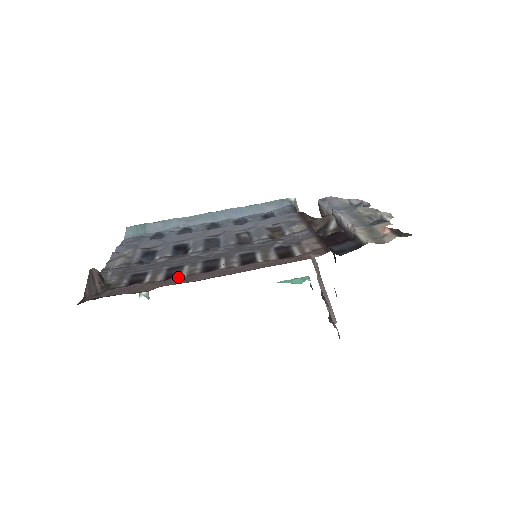
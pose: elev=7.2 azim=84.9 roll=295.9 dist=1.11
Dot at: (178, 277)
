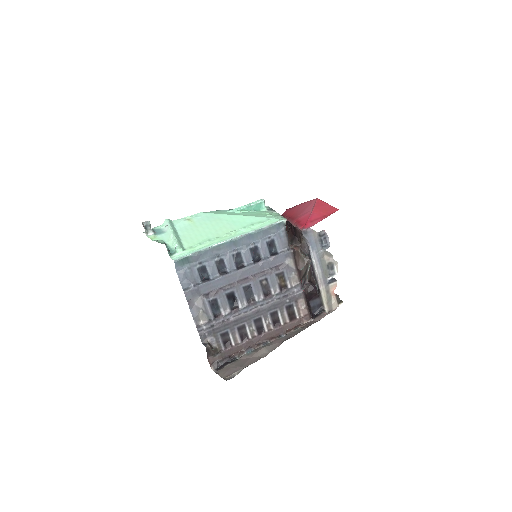
Dot at: (249, 341)
